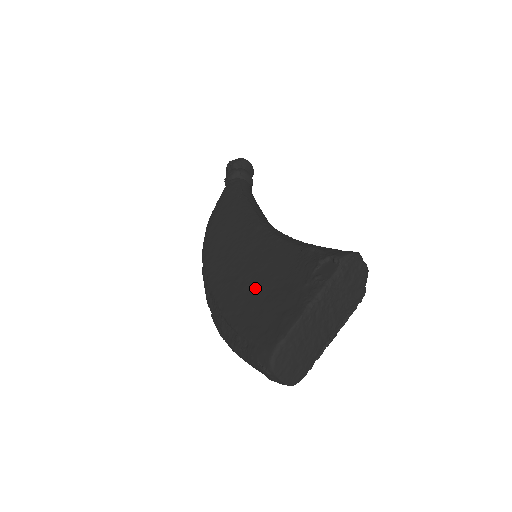
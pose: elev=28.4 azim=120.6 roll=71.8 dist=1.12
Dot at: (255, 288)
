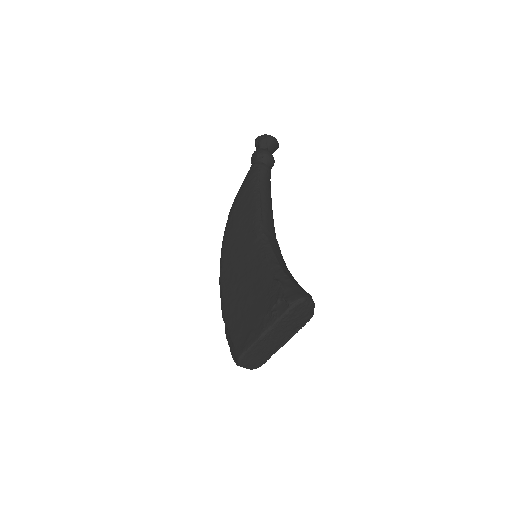
Dot at: (242, 299)
